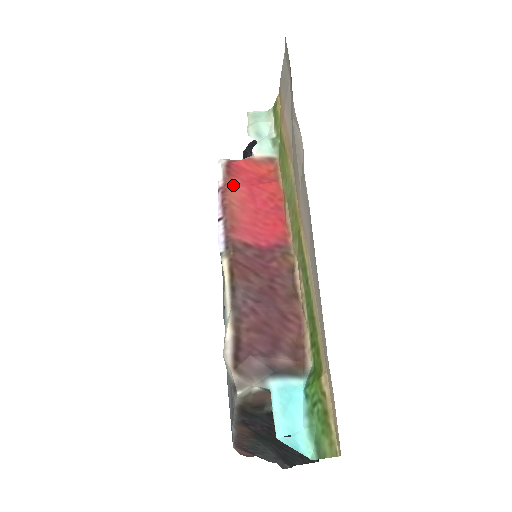
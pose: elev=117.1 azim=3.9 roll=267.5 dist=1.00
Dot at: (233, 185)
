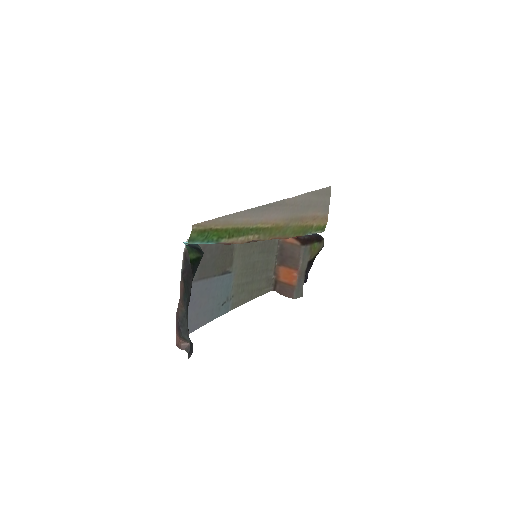
Dot at: occluded
